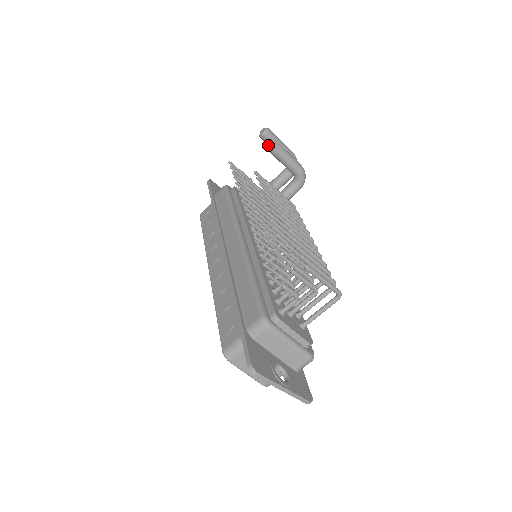
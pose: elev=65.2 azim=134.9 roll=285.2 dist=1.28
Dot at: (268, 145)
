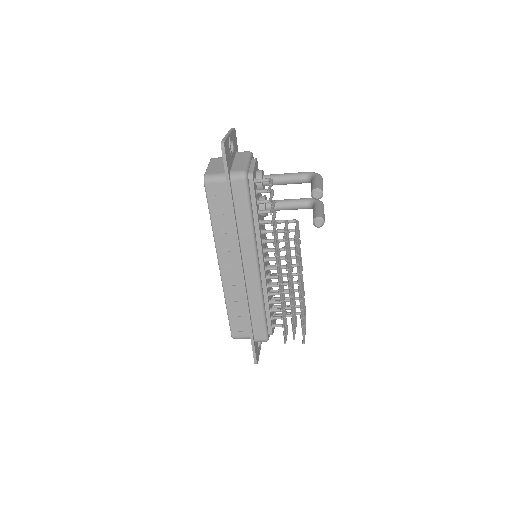
Dot at: (317, 227)
